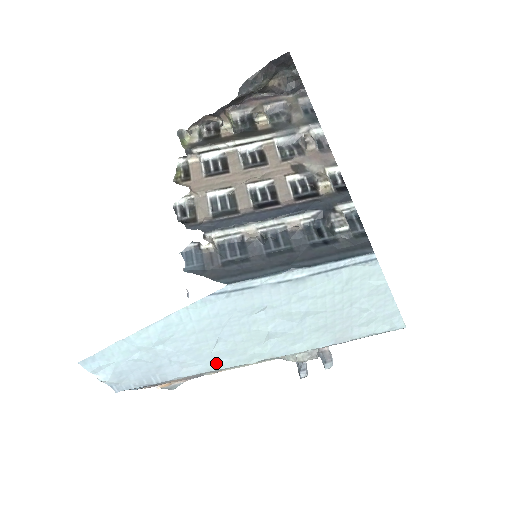
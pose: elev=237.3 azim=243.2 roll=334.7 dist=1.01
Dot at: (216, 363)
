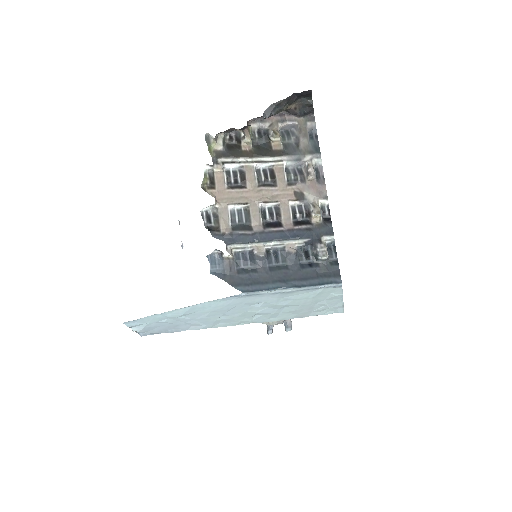
Dot at: (215, 325)
